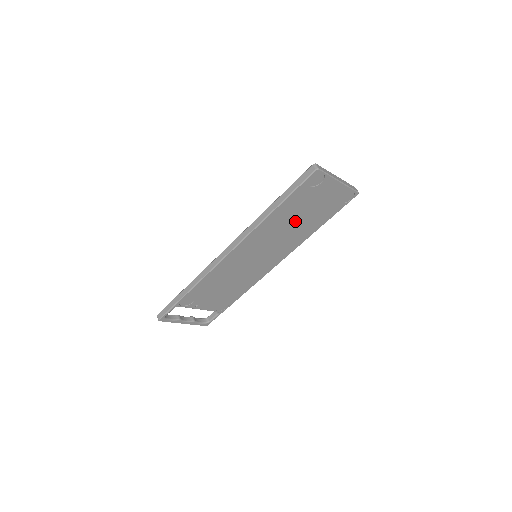
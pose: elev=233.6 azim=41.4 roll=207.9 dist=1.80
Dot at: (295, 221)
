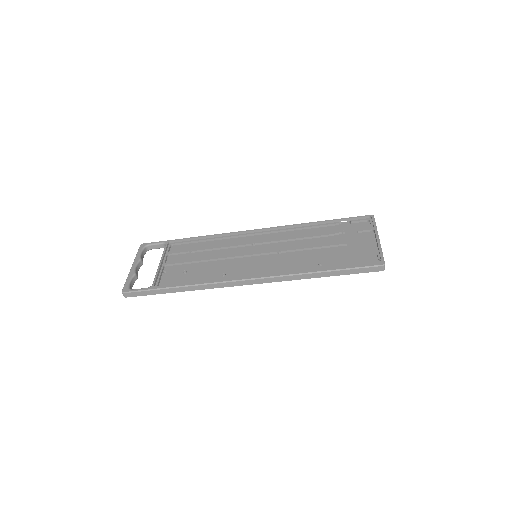
Dot at: (317, 252)
